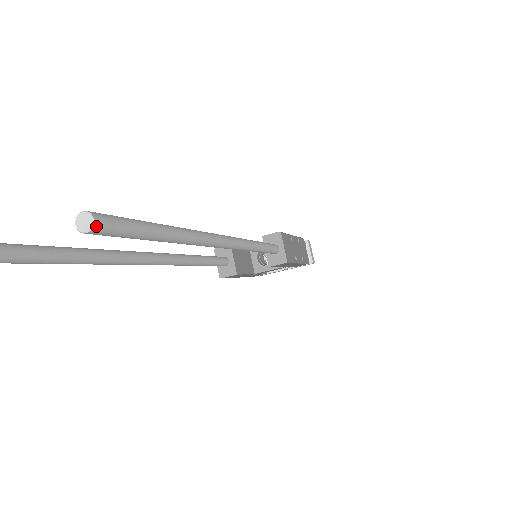
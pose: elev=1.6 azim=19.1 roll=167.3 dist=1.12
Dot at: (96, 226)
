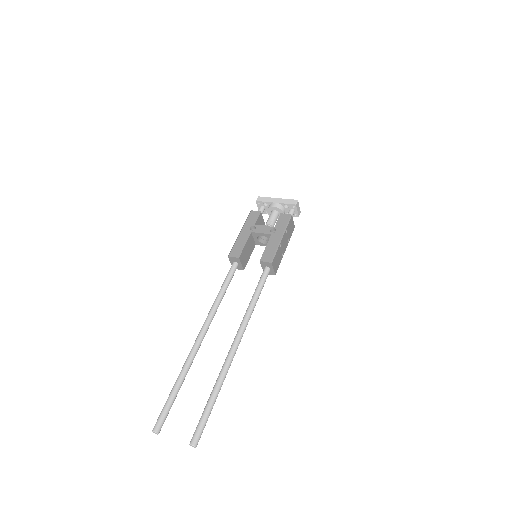
Dot at: occluded
